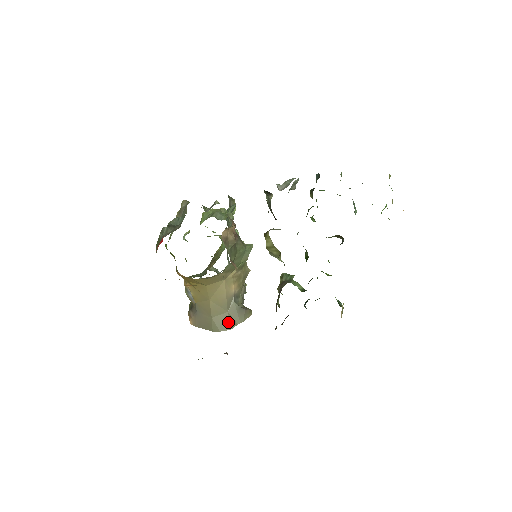
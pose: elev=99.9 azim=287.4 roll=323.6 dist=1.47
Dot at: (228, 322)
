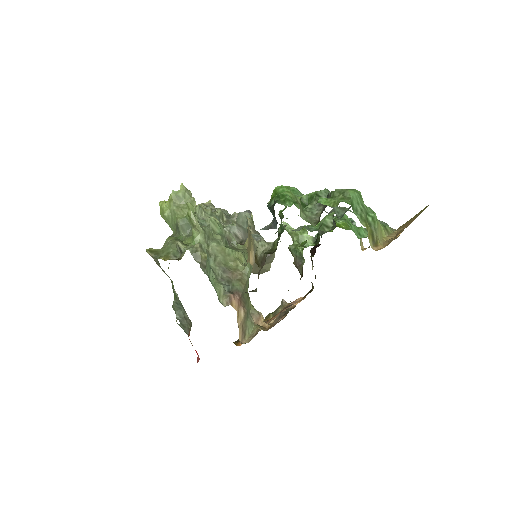
Dot at: (264, 270)
